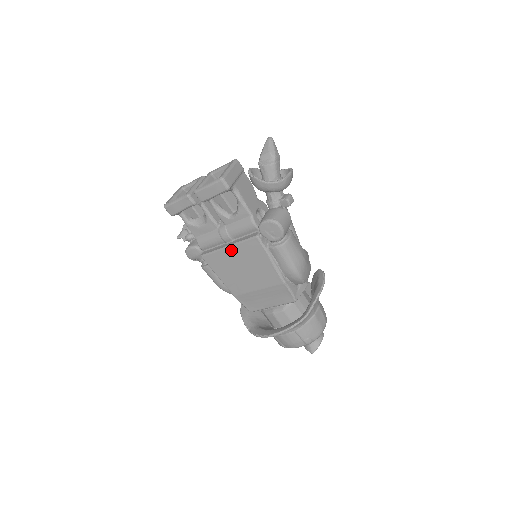
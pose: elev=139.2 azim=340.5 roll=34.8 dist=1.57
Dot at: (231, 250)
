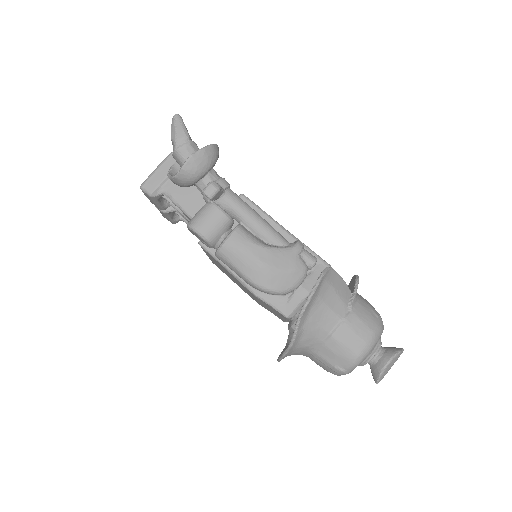
Dot at: occluded
